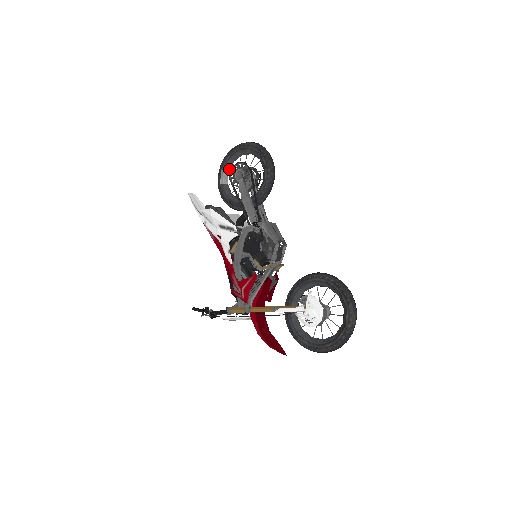
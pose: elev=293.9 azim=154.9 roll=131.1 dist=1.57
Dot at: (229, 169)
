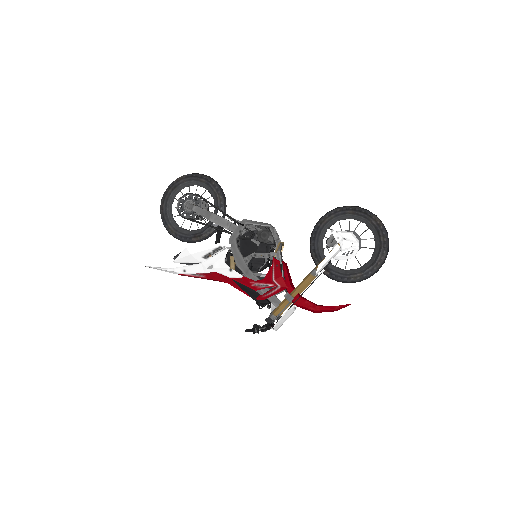
Dot at: (171, 215)
